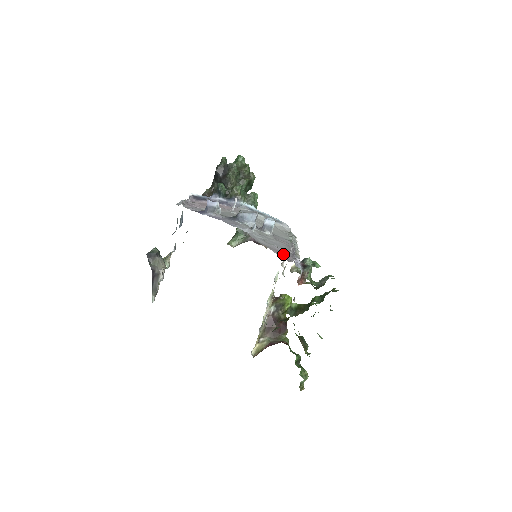
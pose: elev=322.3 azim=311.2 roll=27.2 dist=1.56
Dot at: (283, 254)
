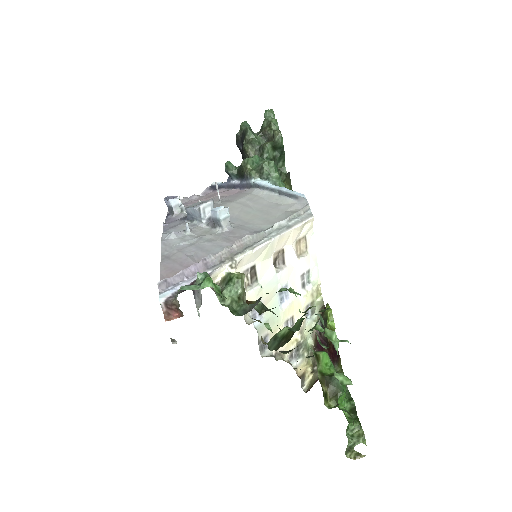
Dot at: (178, 269)
